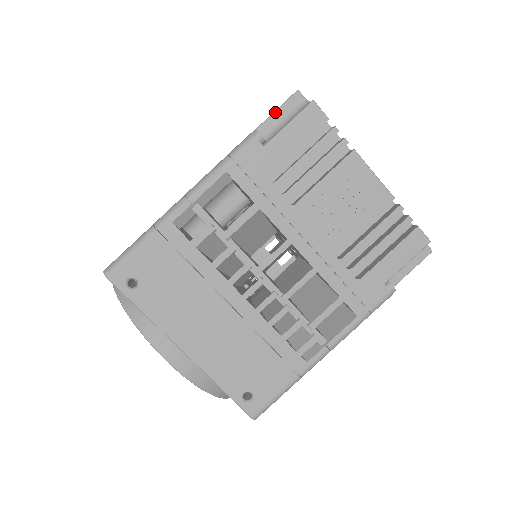
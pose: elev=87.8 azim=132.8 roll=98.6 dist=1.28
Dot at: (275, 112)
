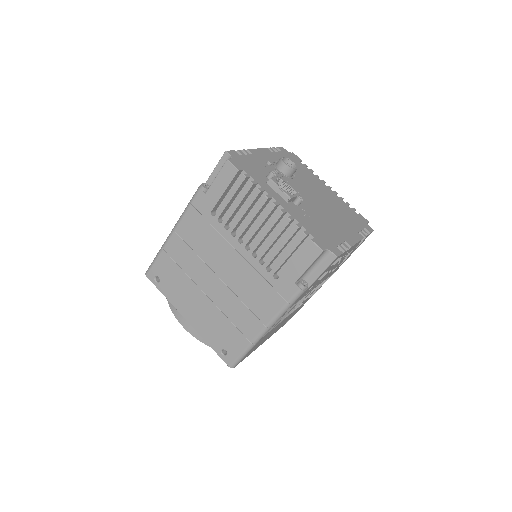
Dot at: (309, 267)
